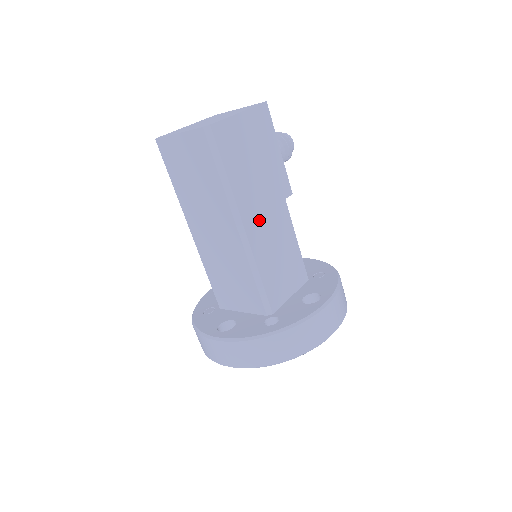
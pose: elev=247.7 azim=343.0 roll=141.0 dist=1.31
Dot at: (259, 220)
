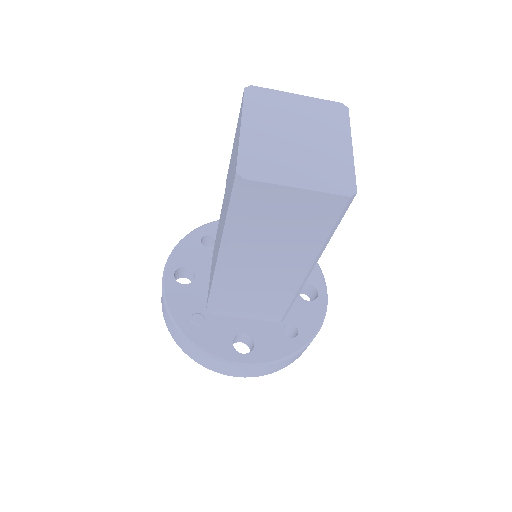
Dot at: occluded
